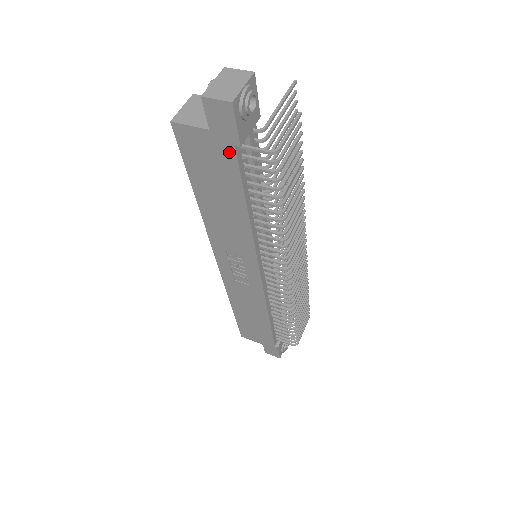
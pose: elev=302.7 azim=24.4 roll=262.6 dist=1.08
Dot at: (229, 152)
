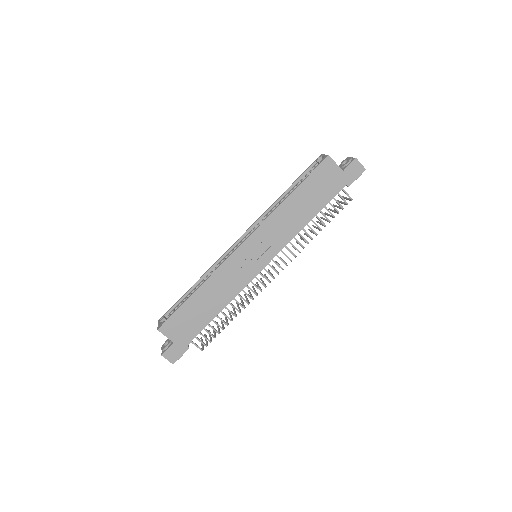
Dot at: (340, 185)
